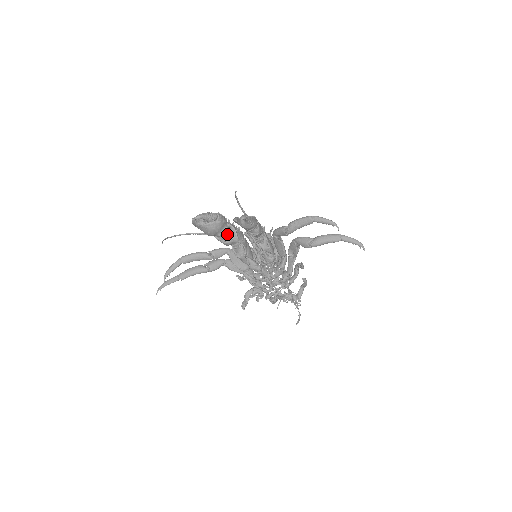
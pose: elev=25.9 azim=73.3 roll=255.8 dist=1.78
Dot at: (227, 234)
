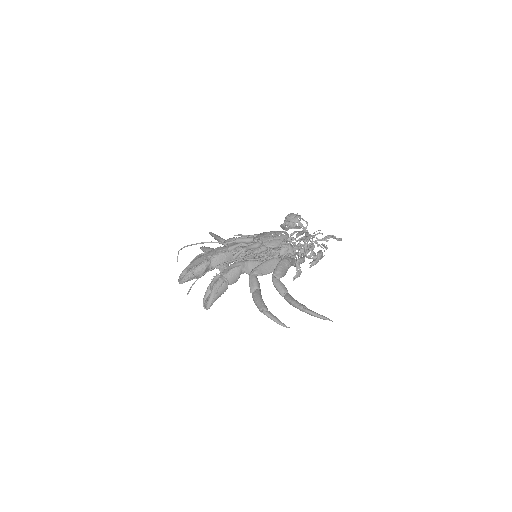
Dot at: occluded
